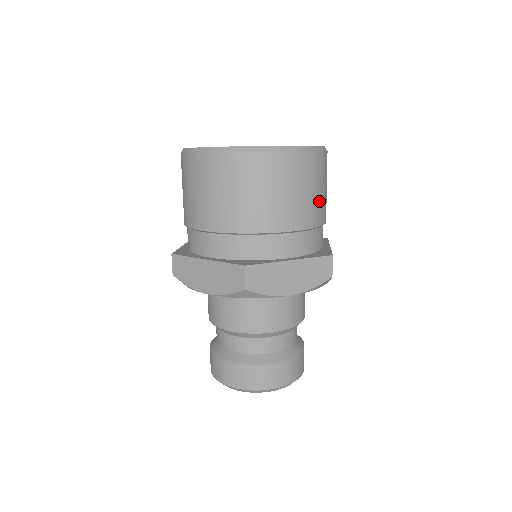
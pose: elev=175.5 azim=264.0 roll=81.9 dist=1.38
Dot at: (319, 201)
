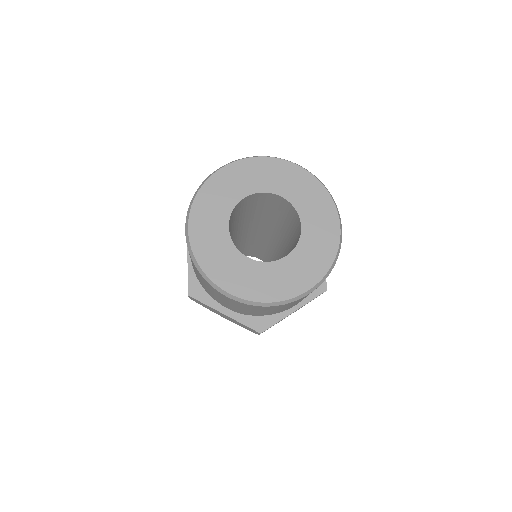
Dot at: occluded
